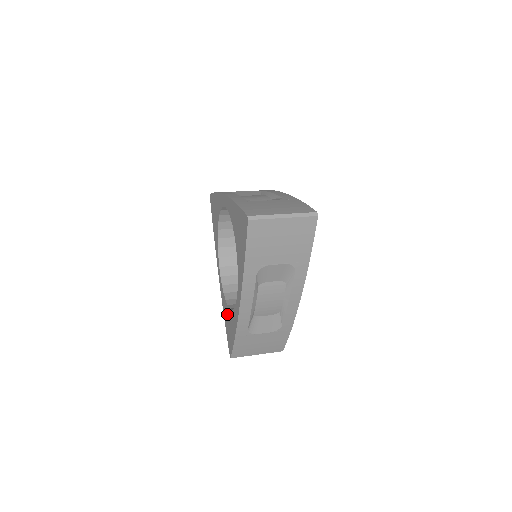
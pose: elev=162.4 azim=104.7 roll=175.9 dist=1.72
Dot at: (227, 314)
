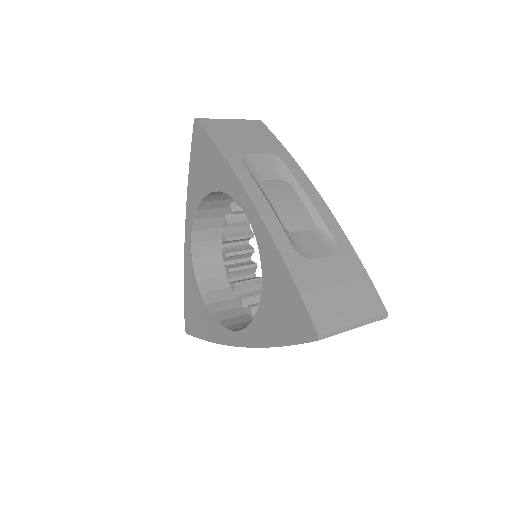
Dot at: (196, 298)
